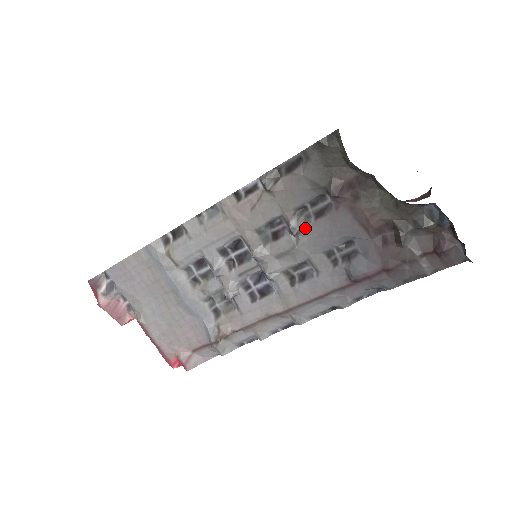
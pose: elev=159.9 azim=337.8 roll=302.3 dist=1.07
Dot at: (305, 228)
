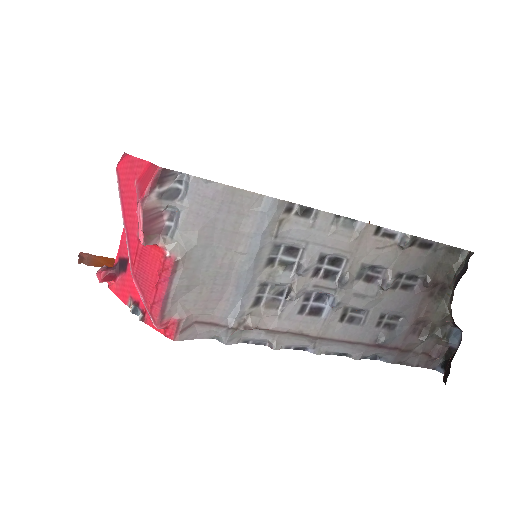
Dot at: (391, 289)
